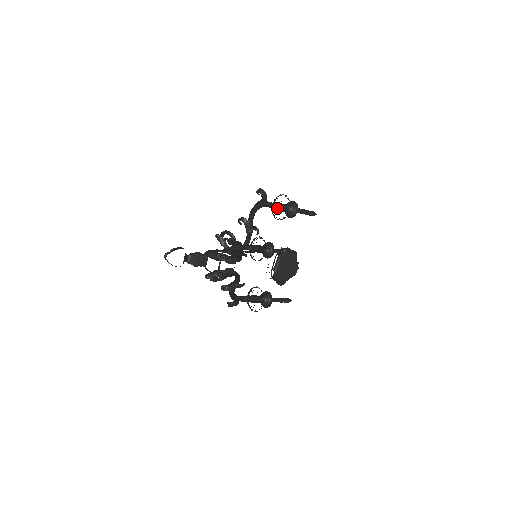
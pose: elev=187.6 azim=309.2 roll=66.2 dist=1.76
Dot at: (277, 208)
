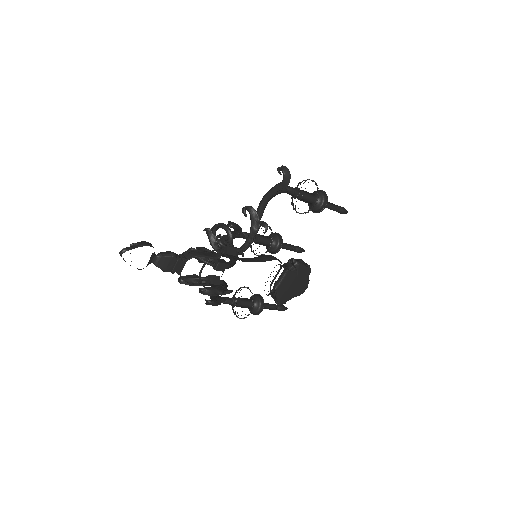
Dot at: (300, 197)
